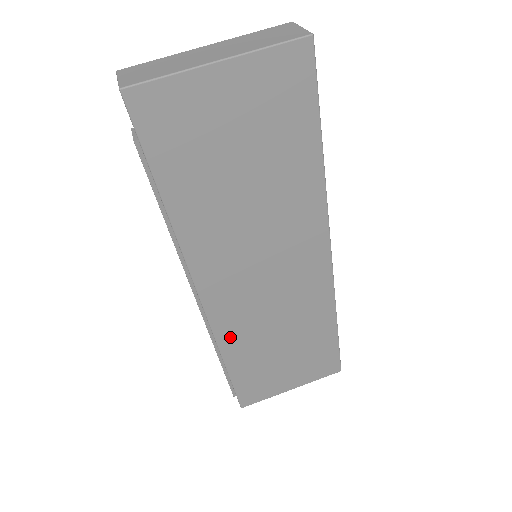
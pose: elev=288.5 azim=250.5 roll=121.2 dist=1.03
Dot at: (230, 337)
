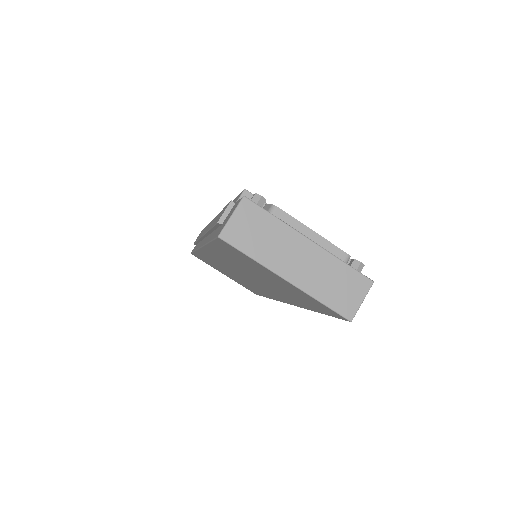
Dot at: (205, 256)
